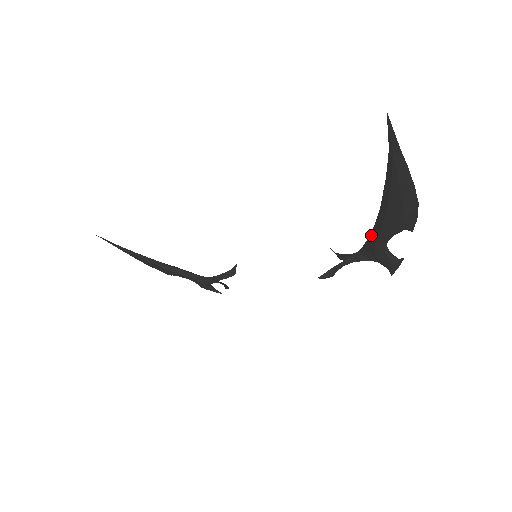
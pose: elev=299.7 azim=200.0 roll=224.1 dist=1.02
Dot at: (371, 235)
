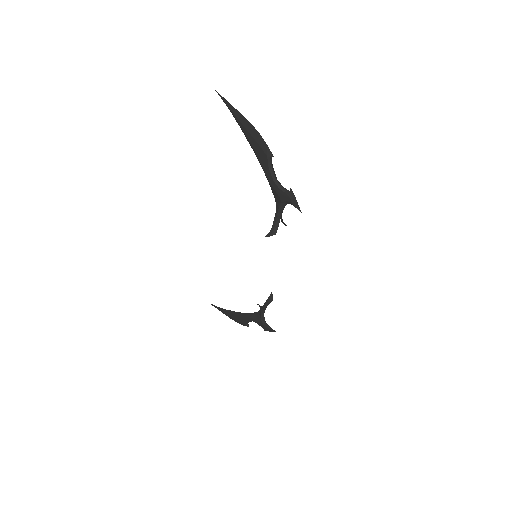
Dot at: (267, 178)
